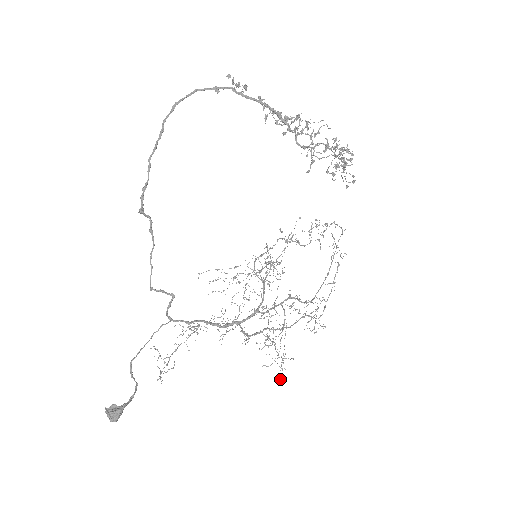
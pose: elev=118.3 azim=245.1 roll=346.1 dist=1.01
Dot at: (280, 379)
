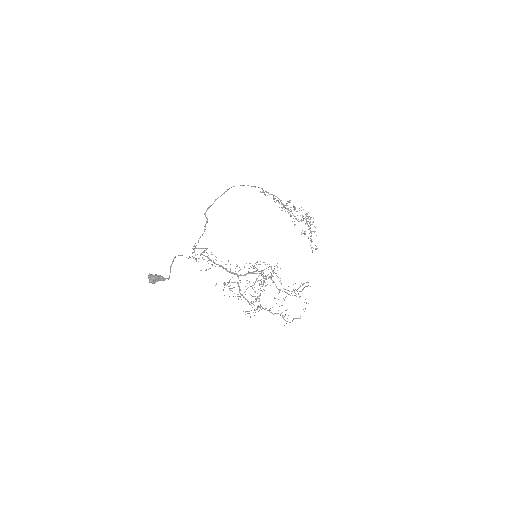
Dot at: occluded
